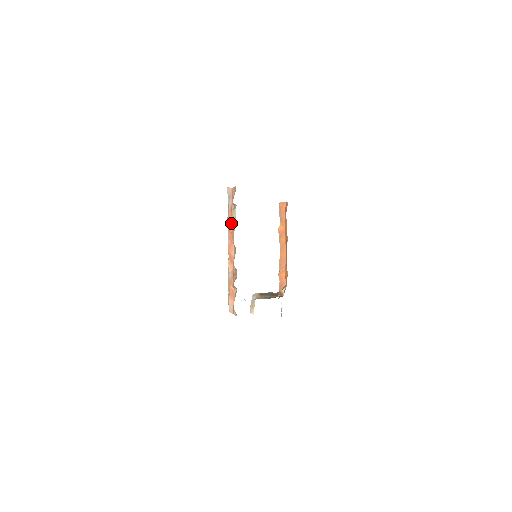
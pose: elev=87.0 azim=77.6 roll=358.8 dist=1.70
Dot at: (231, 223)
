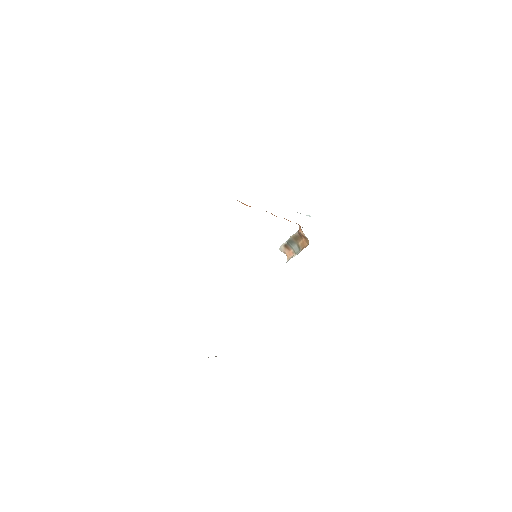
Dot at: occluded
